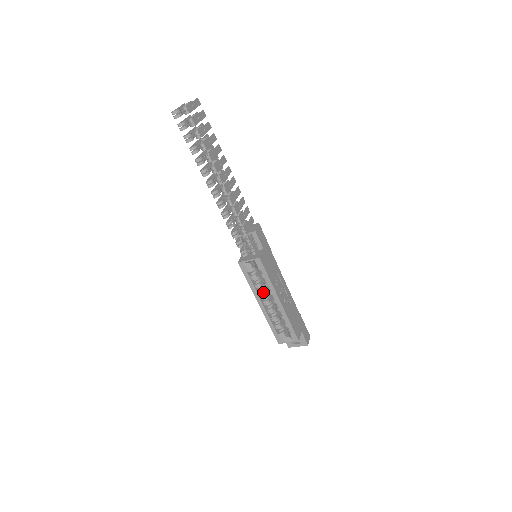
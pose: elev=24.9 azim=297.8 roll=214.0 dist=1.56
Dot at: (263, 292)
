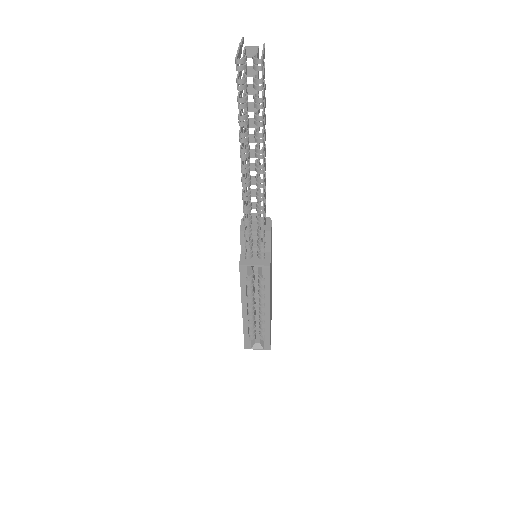
Dot at: (252, 298)
